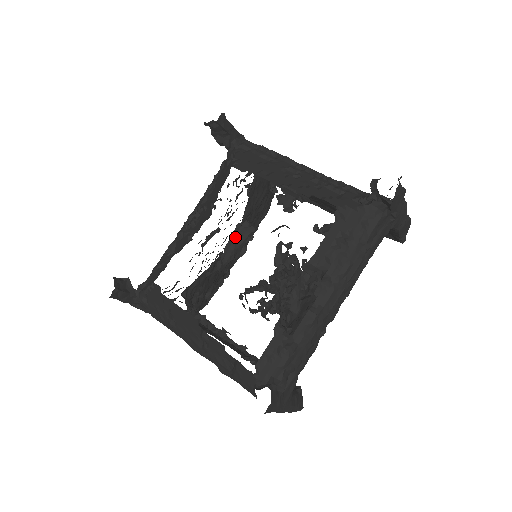
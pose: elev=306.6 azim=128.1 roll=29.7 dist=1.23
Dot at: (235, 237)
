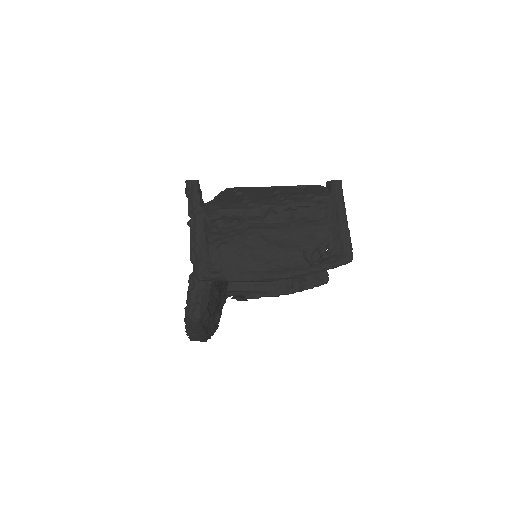
Dot at: occluded
